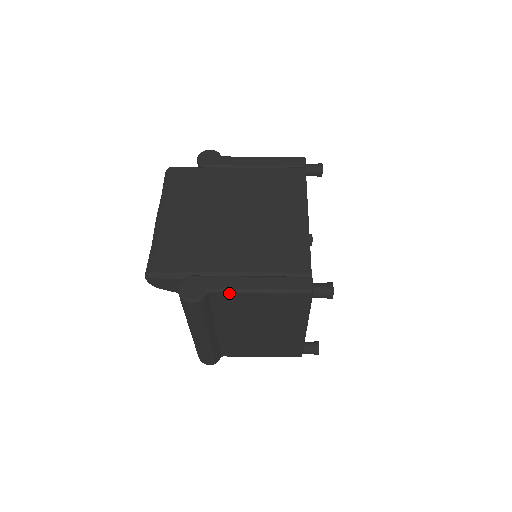
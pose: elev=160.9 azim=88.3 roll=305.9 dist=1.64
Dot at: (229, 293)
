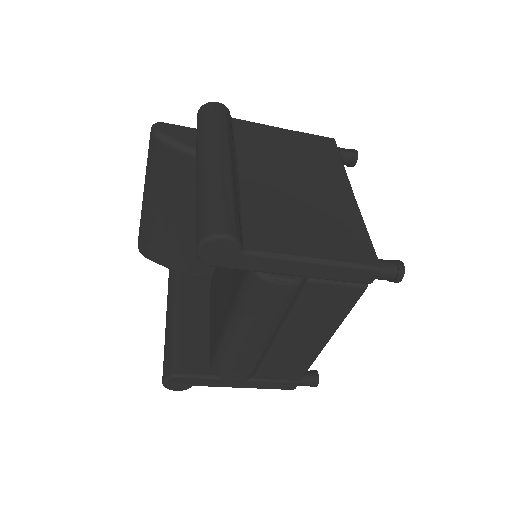
Dot at: (253, 123)
